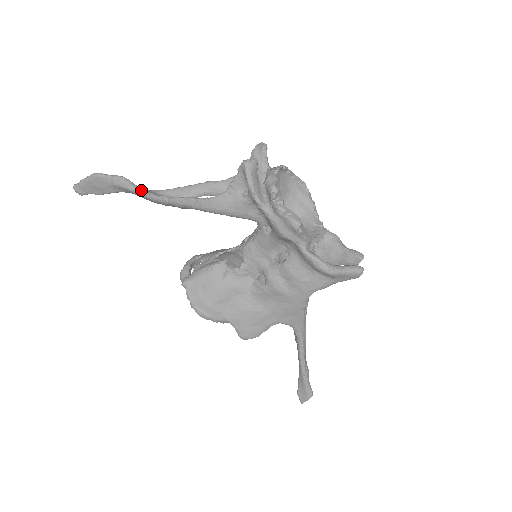
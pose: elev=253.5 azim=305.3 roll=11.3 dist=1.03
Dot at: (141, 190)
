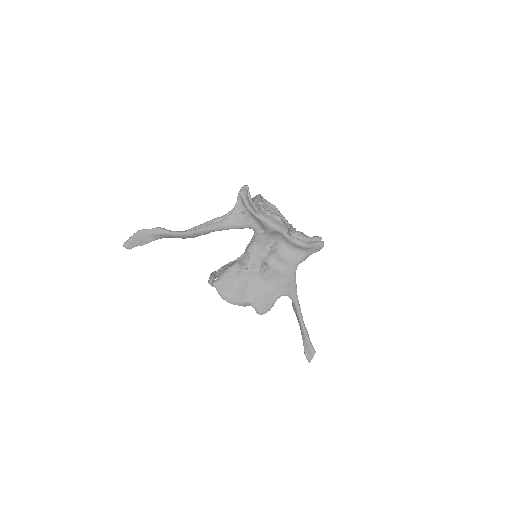
Dot at: (174, 232)
